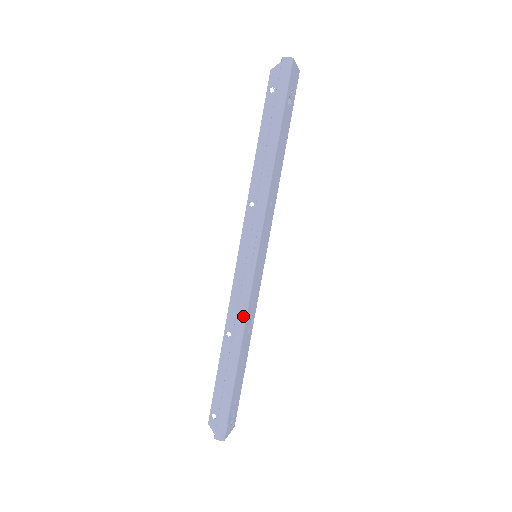
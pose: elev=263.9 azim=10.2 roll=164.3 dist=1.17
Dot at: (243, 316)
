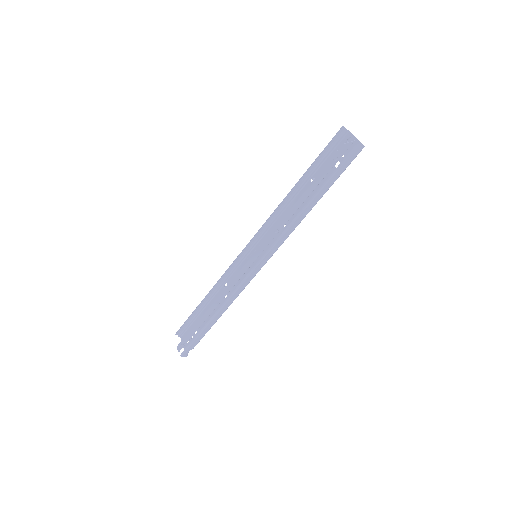
Dot at: (236, 297)
